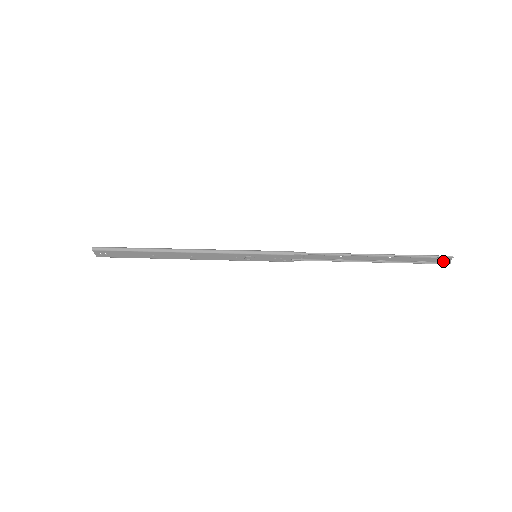
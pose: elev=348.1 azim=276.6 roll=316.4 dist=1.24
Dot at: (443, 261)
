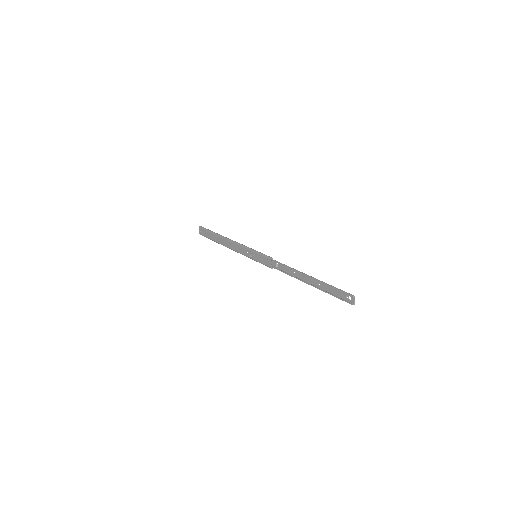
Dot at: (350, 301)
